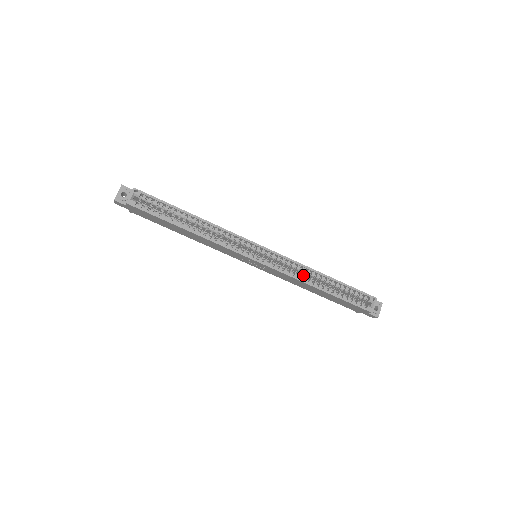
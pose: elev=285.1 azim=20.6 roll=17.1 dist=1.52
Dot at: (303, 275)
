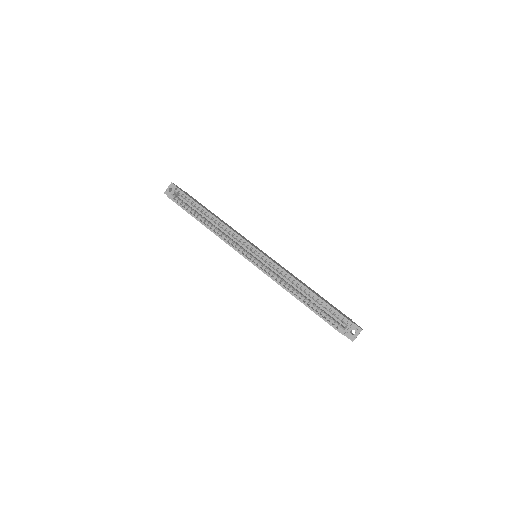
Dot at: occluded
